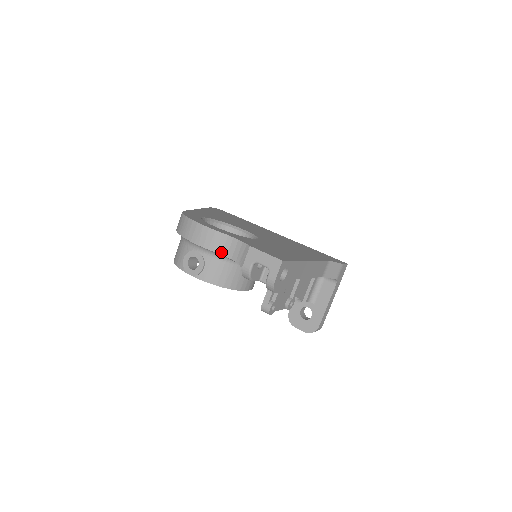
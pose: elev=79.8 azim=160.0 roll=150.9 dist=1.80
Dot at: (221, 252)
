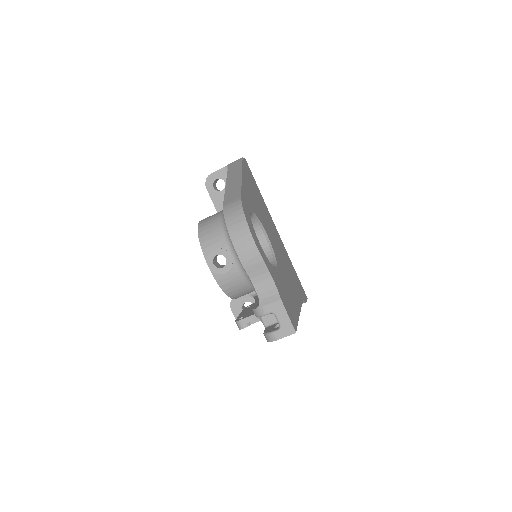
Dot at: (252, 278)
